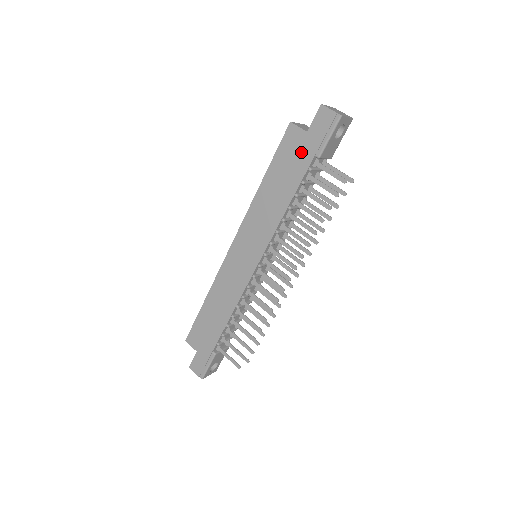
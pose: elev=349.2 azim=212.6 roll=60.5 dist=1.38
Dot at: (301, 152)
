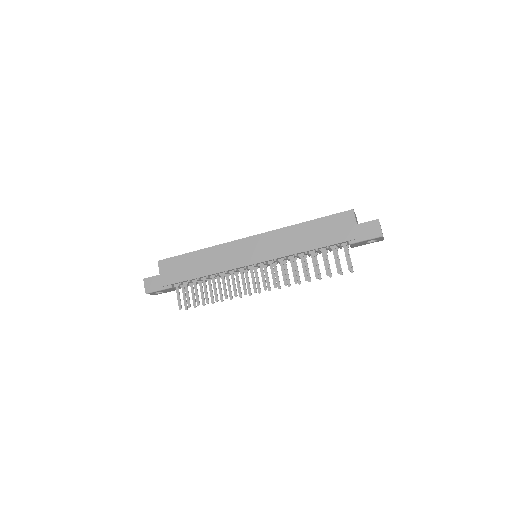
Dot at: (343, 231)
